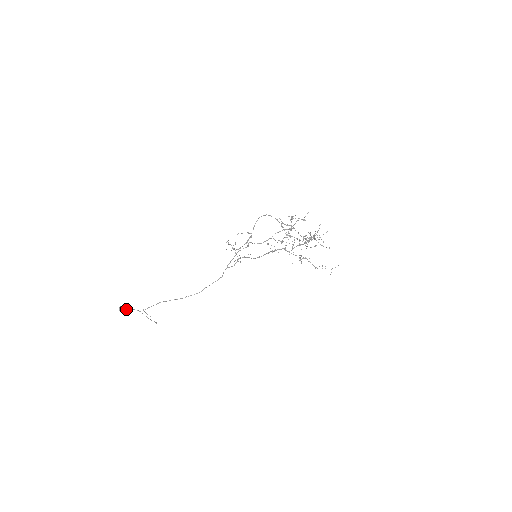
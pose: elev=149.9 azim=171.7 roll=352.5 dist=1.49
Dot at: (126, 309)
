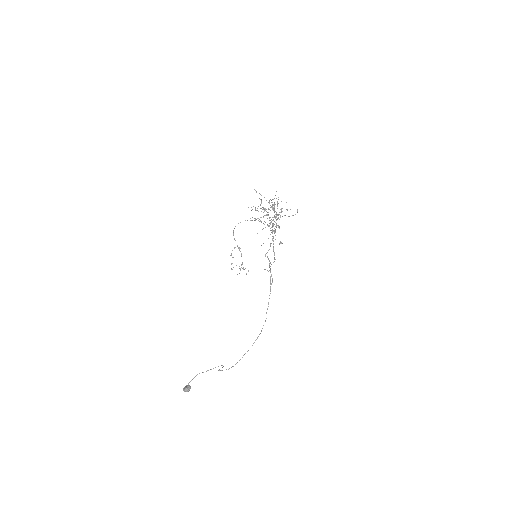
Dot at: (189, 385)
